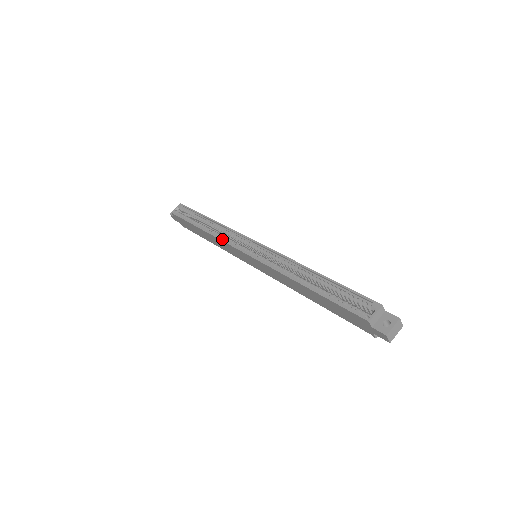
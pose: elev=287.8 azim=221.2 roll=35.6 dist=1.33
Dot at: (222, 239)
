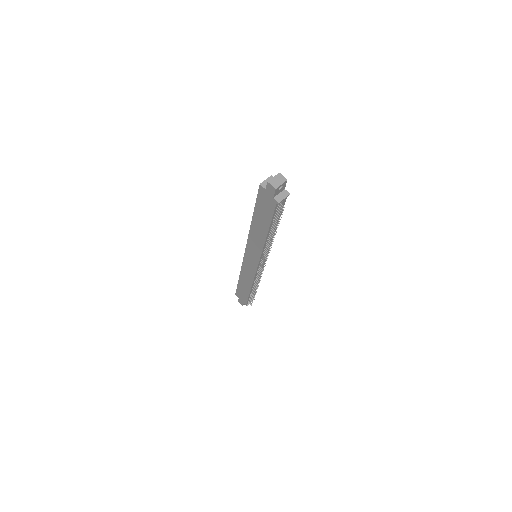
Dot at: (242, 265)
